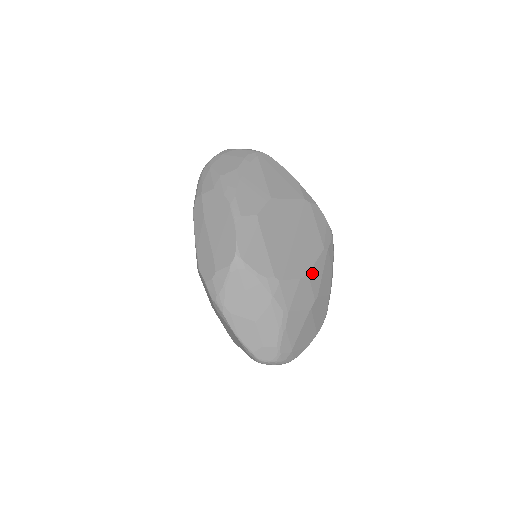
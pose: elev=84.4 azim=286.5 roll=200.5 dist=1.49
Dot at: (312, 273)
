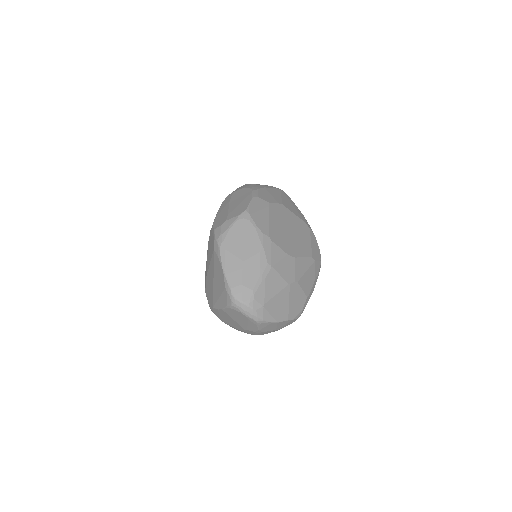
Dot at: (298, 261)
